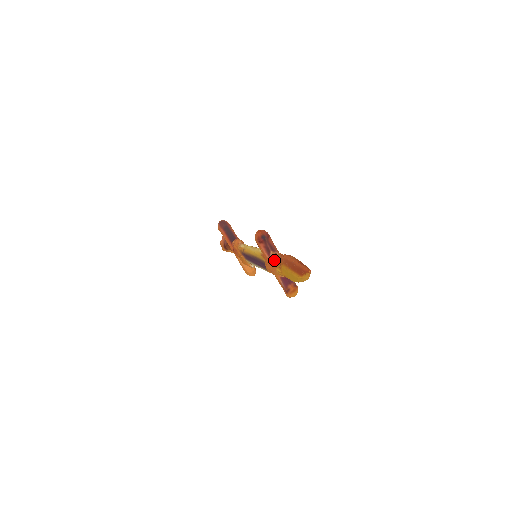
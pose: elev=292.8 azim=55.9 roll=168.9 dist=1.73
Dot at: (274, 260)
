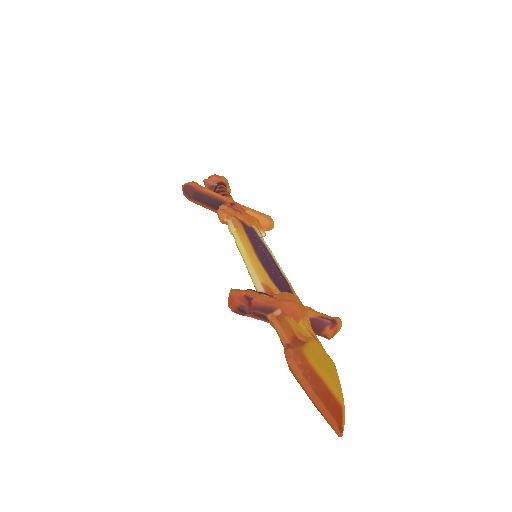
Dot at: occluded
